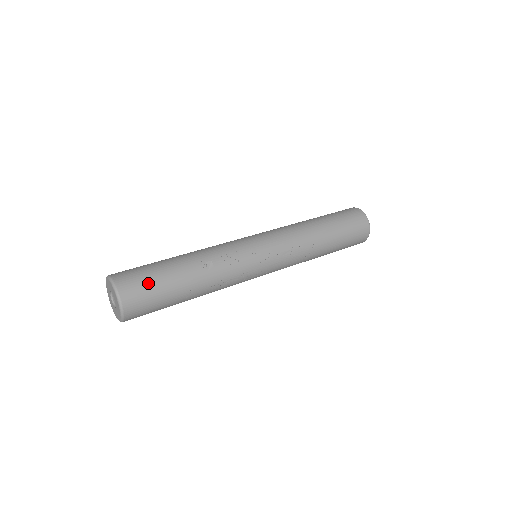
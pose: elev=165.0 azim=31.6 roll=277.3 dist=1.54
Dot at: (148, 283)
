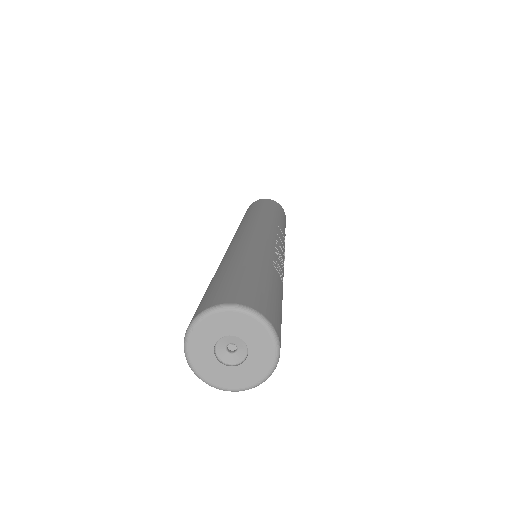
Dot at: (276, 304)
